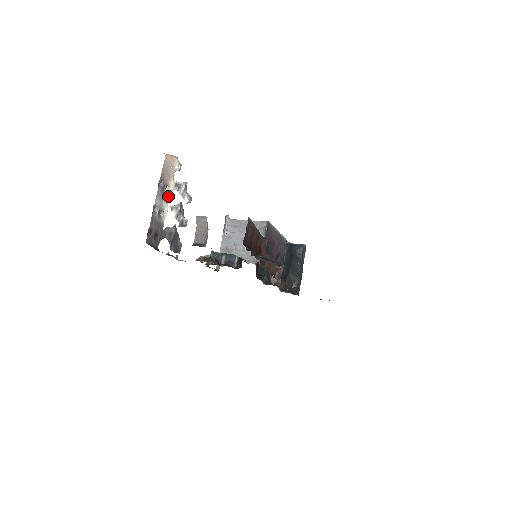
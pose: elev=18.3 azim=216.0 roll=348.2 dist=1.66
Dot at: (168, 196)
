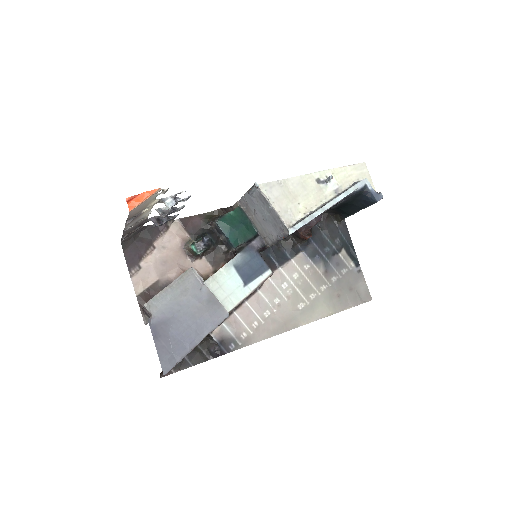
Dot at: (149, 209)
